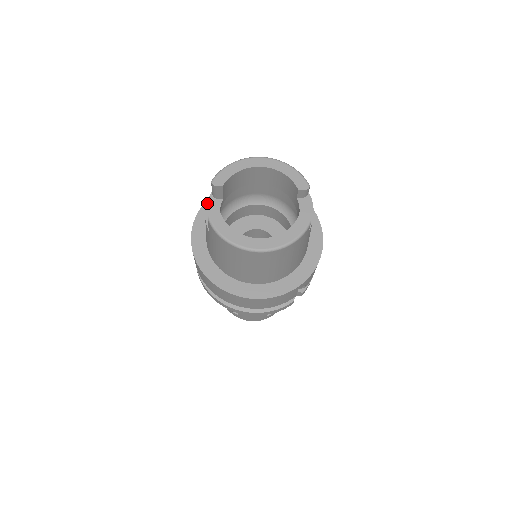
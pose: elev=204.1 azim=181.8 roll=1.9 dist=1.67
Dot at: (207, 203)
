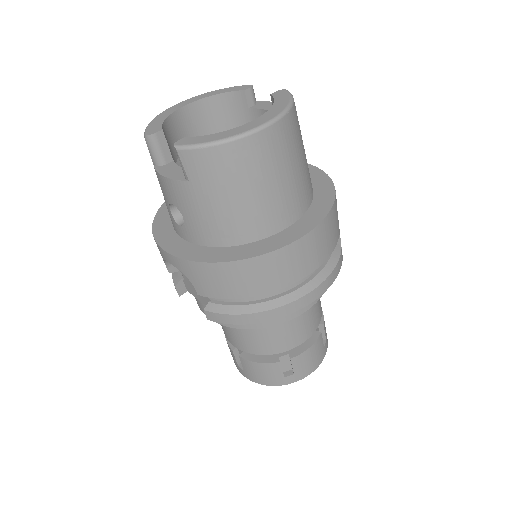
Dot at: (158, 172)
